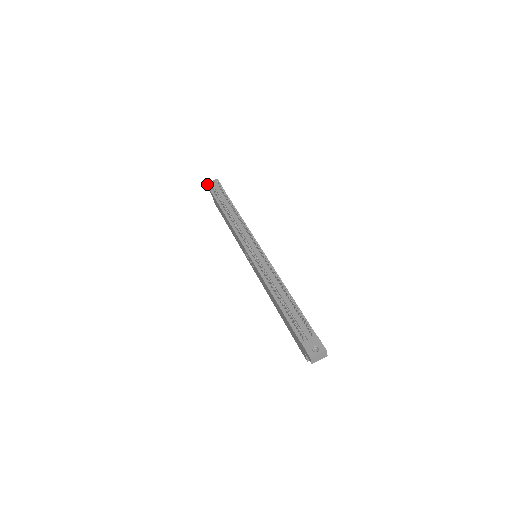
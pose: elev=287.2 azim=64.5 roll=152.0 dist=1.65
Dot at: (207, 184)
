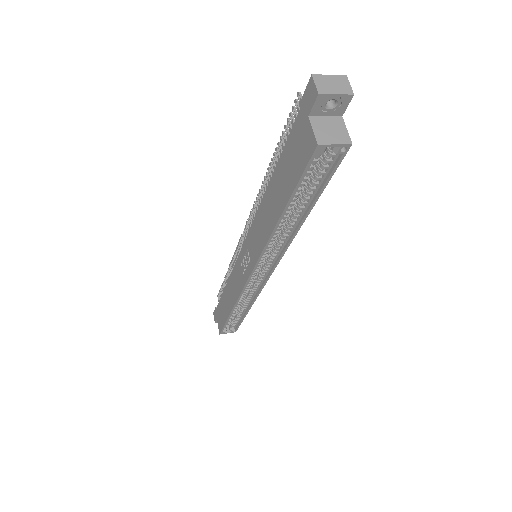
Dot at: (214, 311)
